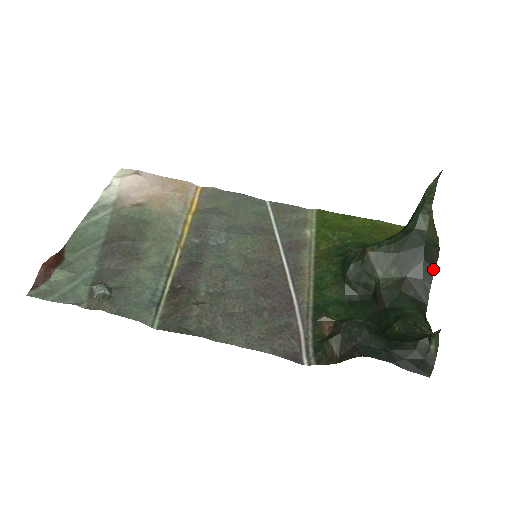
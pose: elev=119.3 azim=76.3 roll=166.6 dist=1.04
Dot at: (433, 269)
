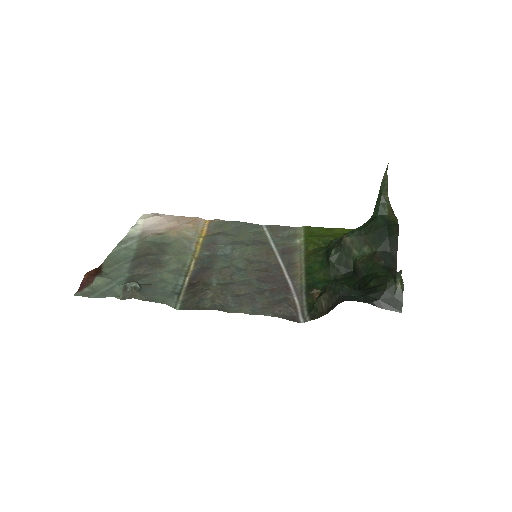
Dot at: (396, 242)
